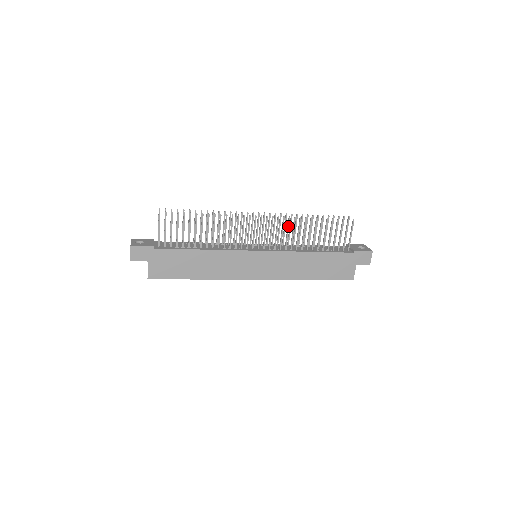
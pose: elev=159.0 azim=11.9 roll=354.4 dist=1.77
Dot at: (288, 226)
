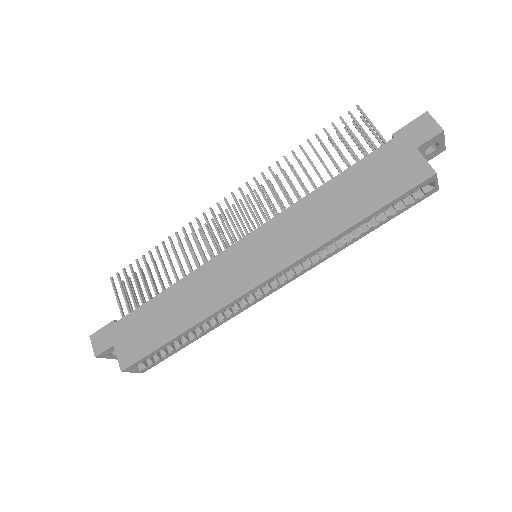
Dot at: (267, 184)
